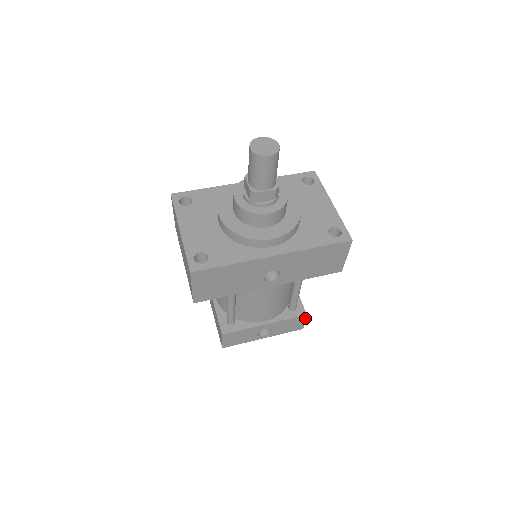
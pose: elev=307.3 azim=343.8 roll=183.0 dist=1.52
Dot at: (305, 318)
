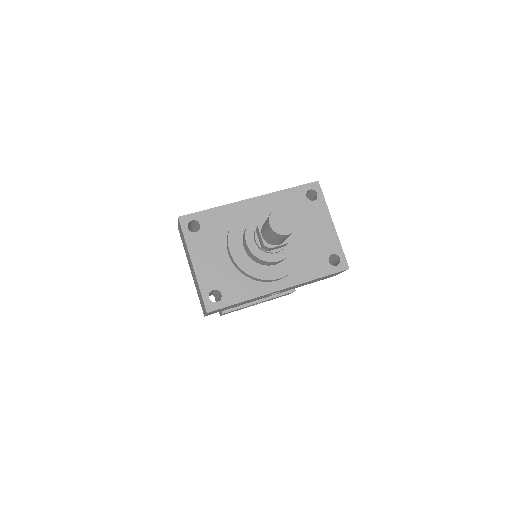
Dot at: occluded
